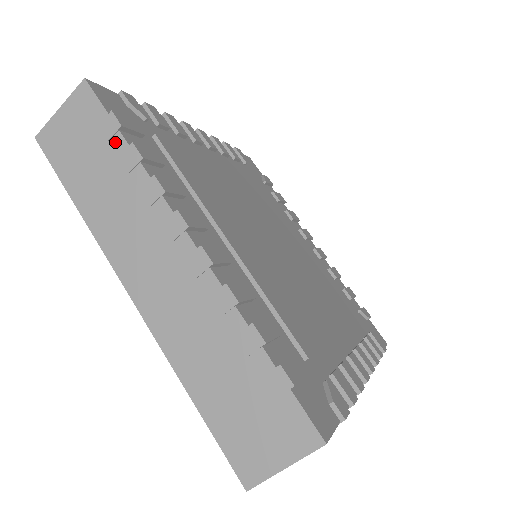
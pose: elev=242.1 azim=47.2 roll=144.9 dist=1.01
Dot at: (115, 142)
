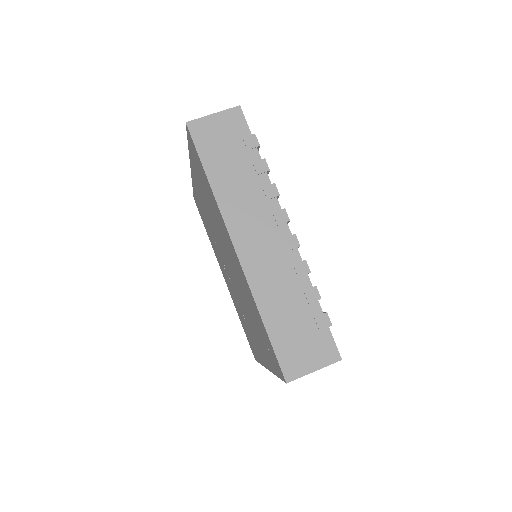
Dot at: occluded
